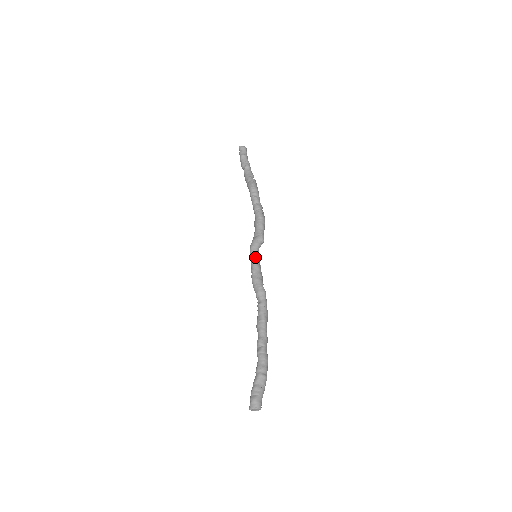
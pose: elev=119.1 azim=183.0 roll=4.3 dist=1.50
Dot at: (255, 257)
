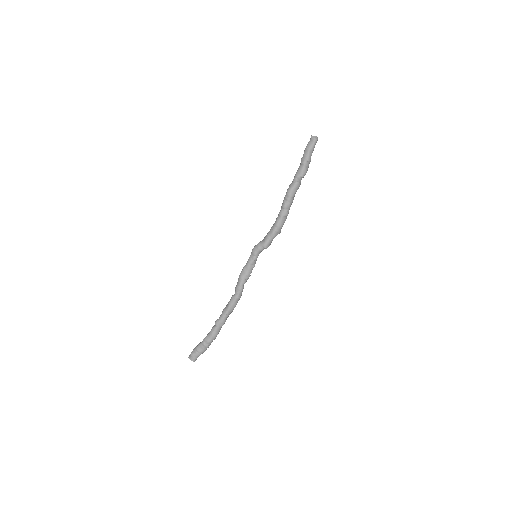
Dot at: (251, 258)
